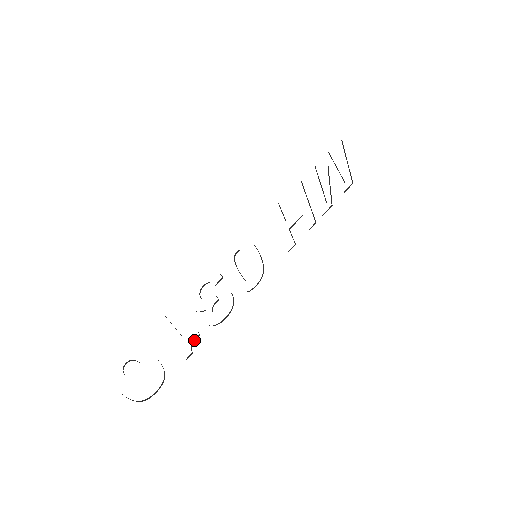
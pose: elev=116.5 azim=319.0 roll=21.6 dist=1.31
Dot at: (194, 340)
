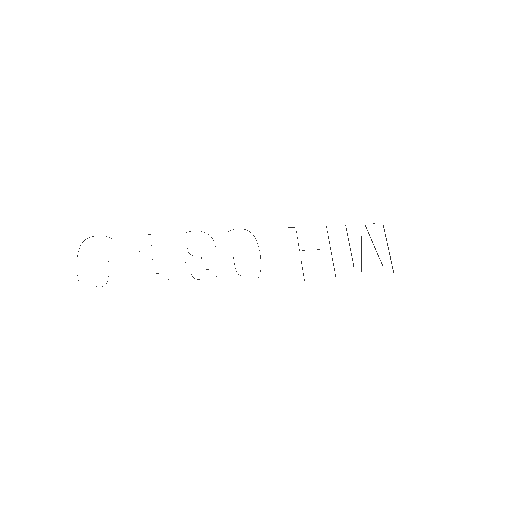
Dot at: occluded
